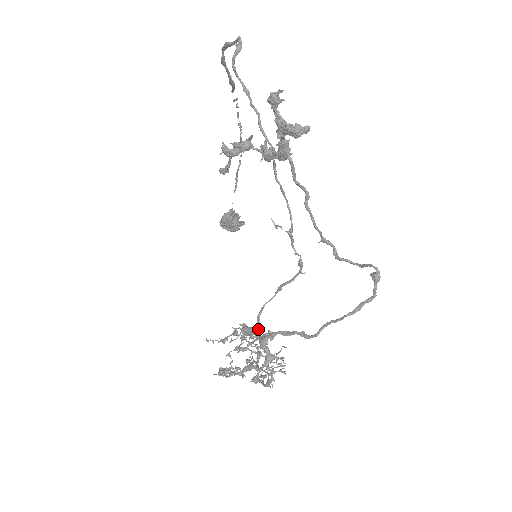
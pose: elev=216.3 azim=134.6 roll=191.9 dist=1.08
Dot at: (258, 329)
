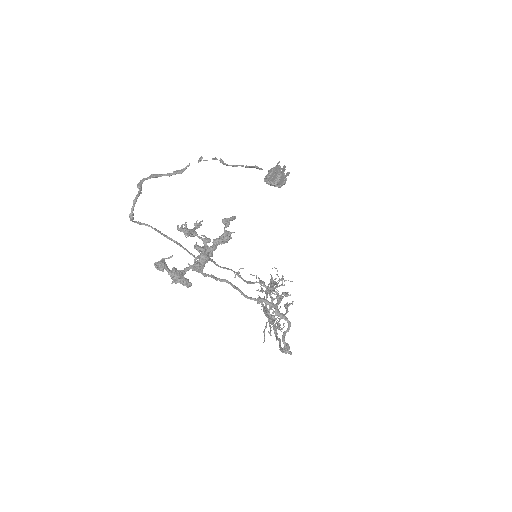
Dot at: (266, 297)
